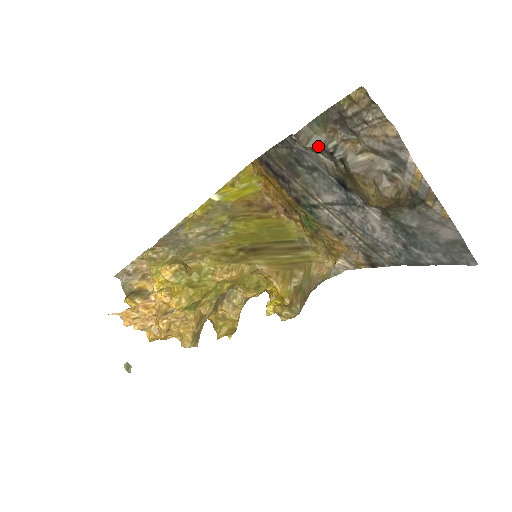
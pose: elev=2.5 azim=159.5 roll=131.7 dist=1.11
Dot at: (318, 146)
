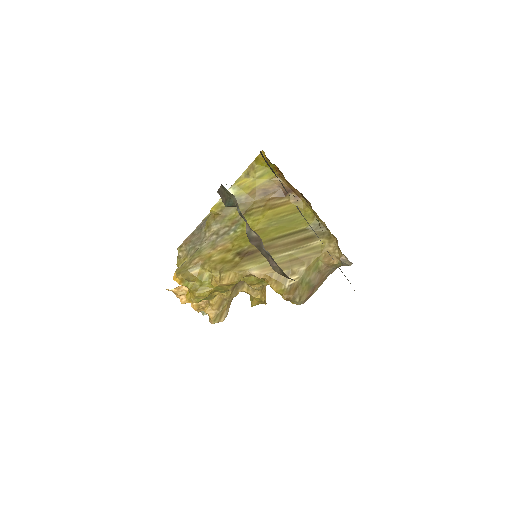
Dot at: (235, 206)
